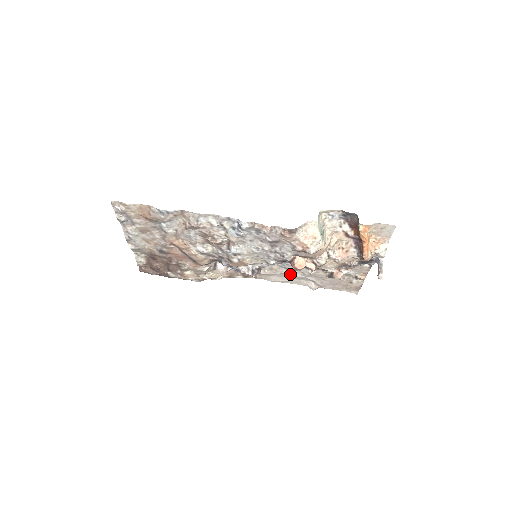
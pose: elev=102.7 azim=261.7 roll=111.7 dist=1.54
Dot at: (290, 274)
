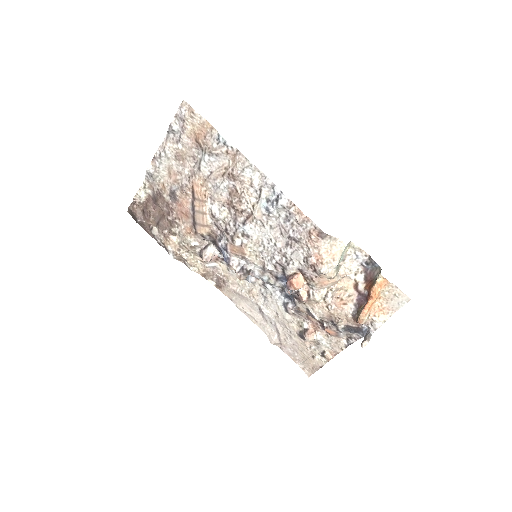
Dot at: (264, 308)
